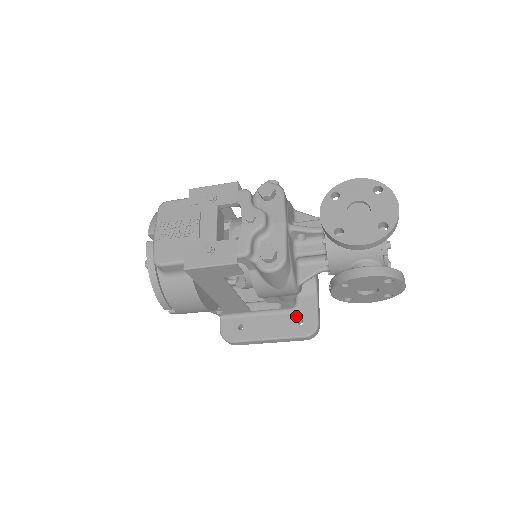
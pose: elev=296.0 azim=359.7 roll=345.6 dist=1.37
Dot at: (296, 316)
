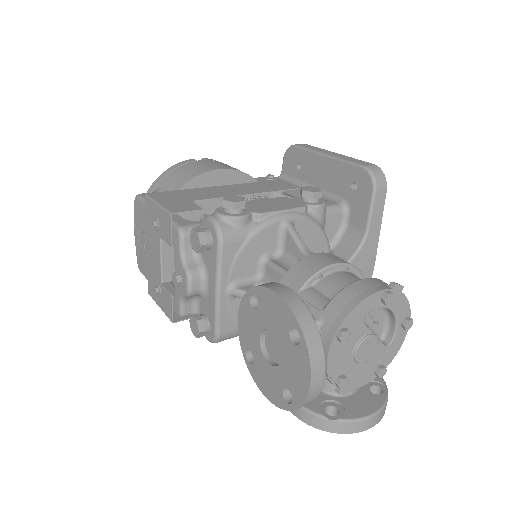
Dot at: occluded
